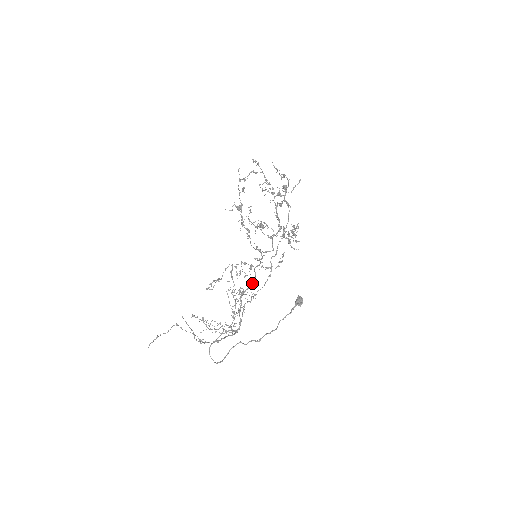
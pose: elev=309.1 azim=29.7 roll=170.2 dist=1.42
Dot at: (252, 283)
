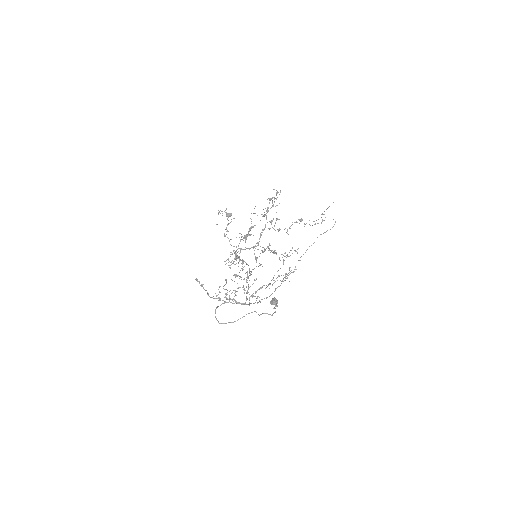
Dot at: (250, 274)
